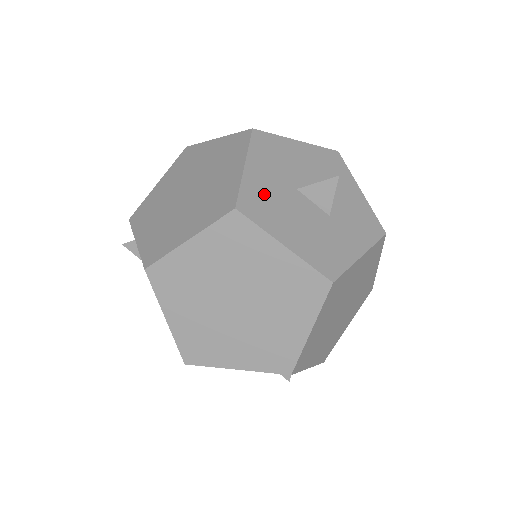
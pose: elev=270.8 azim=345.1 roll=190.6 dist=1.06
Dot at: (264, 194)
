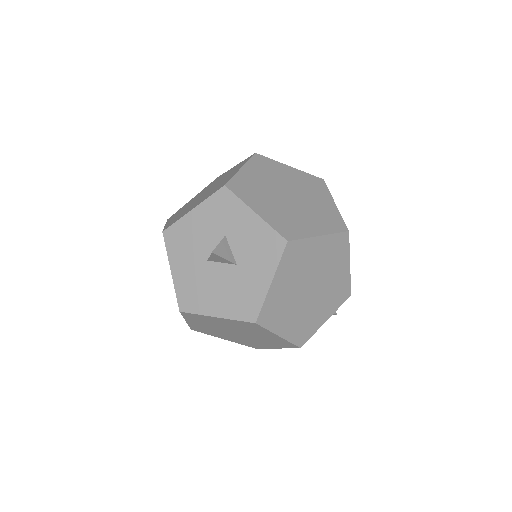
Dot at: (190, 285)
